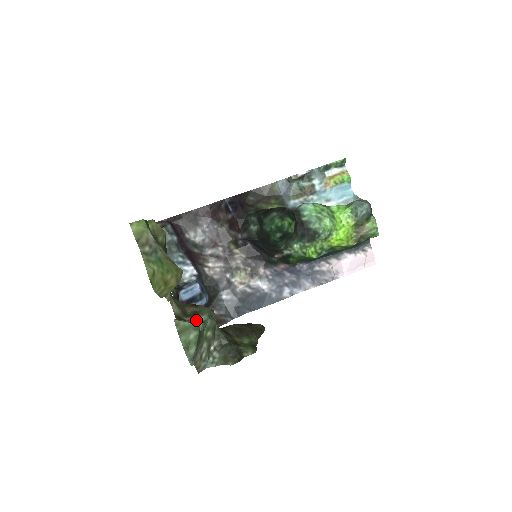
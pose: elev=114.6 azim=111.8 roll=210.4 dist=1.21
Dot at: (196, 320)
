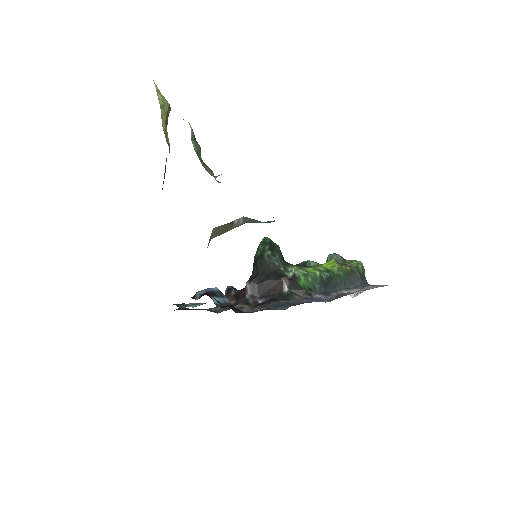
Dot at: occluded
